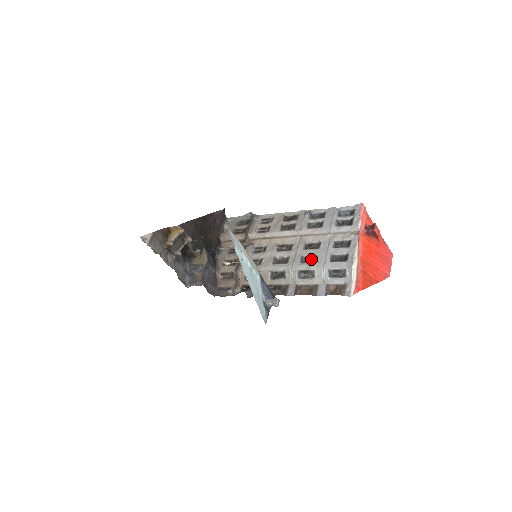
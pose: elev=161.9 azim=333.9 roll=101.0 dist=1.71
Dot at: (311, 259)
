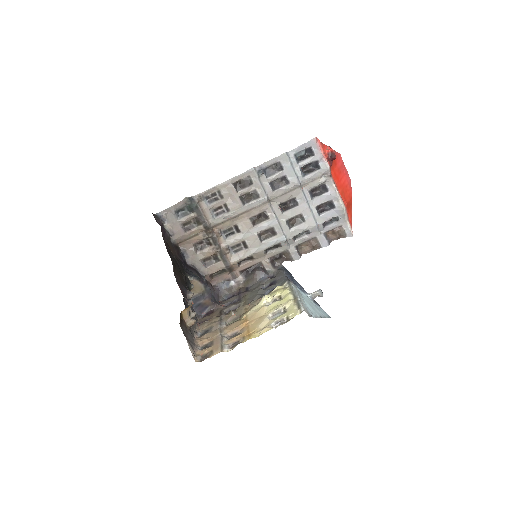
Dot at: (297, 220)
